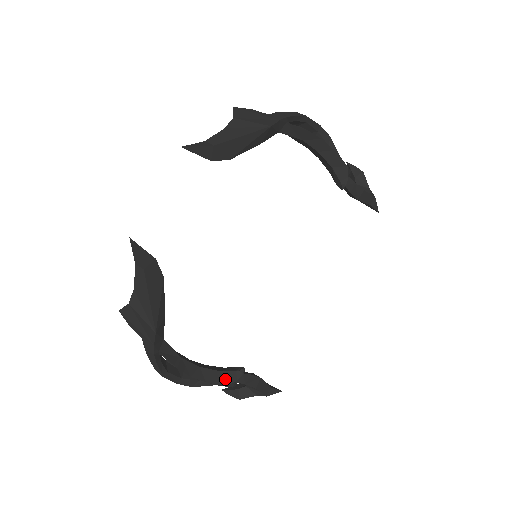
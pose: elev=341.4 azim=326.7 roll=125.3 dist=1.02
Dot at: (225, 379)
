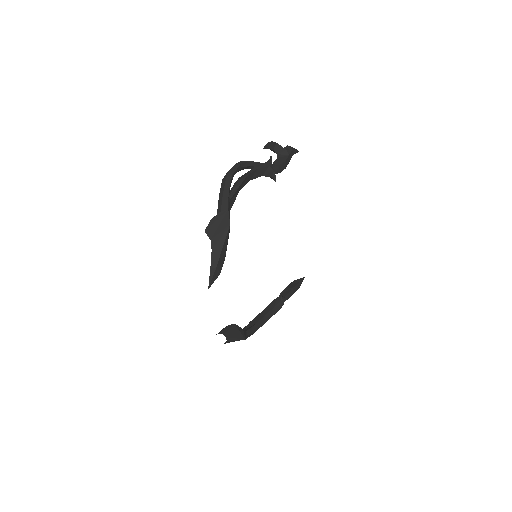
Dot at: (278, 308)
